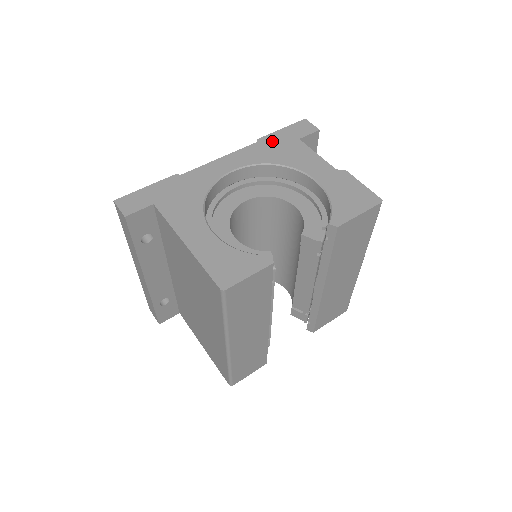
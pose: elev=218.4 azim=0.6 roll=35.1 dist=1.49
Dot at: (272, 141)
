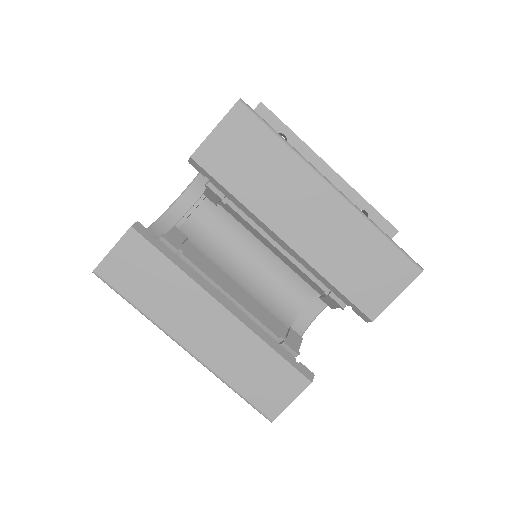
Dot at: occluded
